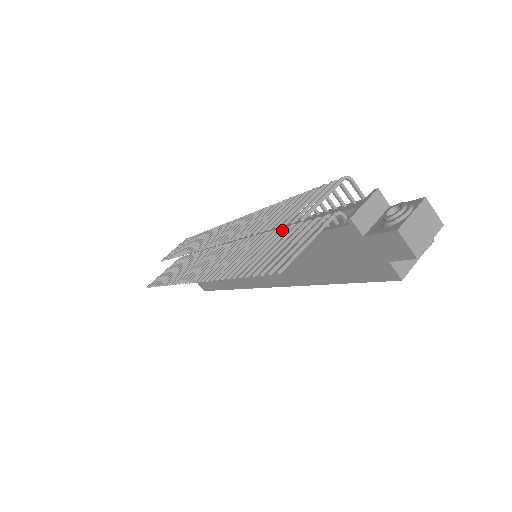
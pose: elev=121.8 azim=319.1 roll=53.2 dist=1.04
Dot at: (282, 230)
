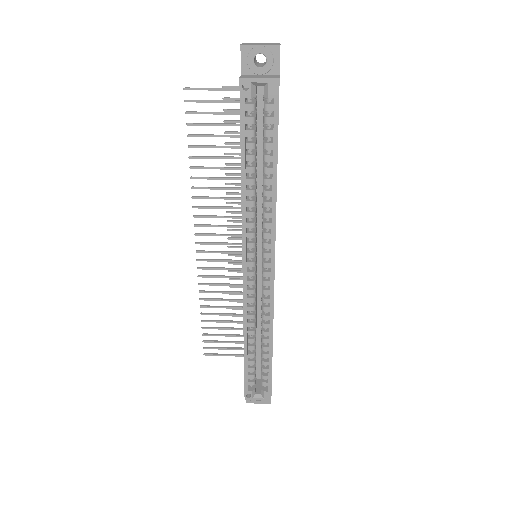
Dot at: occluded
